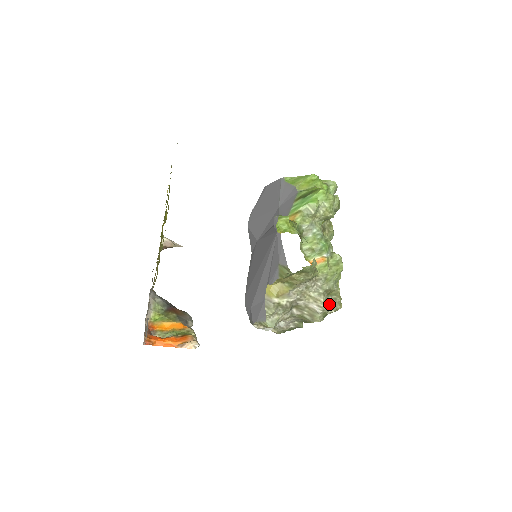
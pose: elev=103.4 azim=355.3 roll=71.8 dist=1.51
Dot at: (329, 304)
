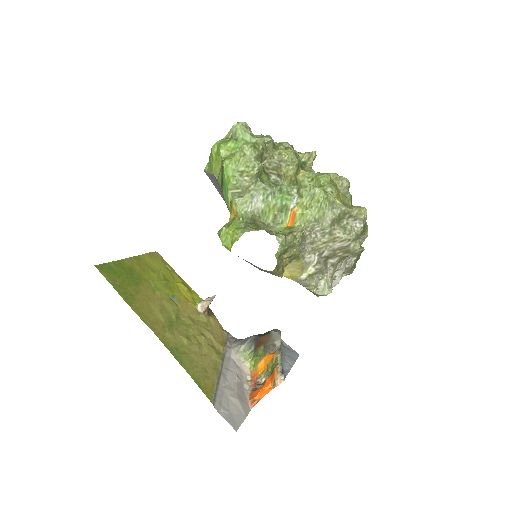
Dot at: (350, 227)
